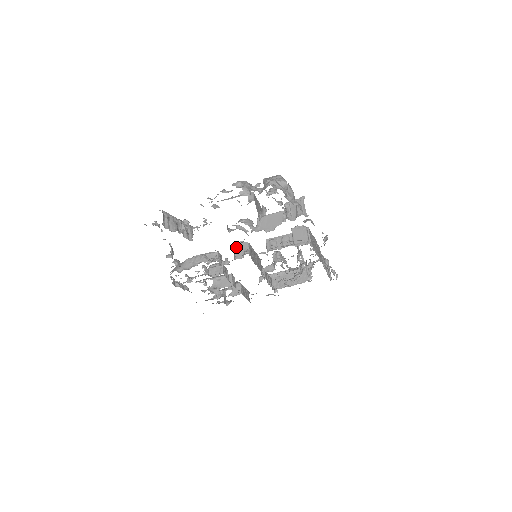
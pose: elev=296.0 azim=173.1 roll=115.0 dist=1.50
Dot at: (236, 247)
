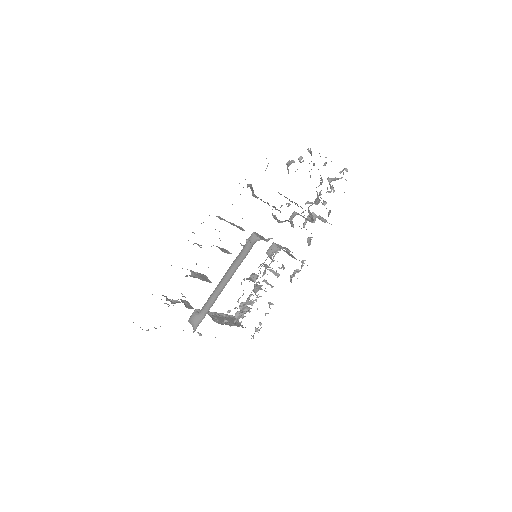
Dot at: occluded
